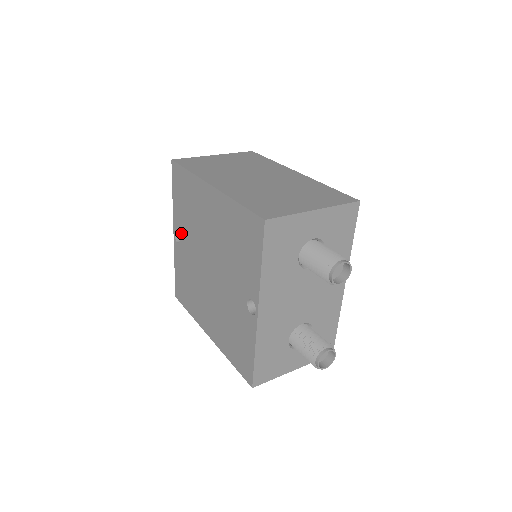
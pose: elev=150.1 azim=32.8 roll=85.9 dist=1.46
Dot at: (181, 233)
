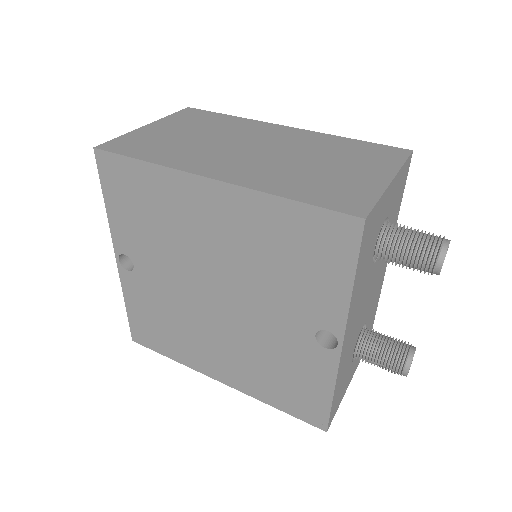
Dot at: (136, 256)
